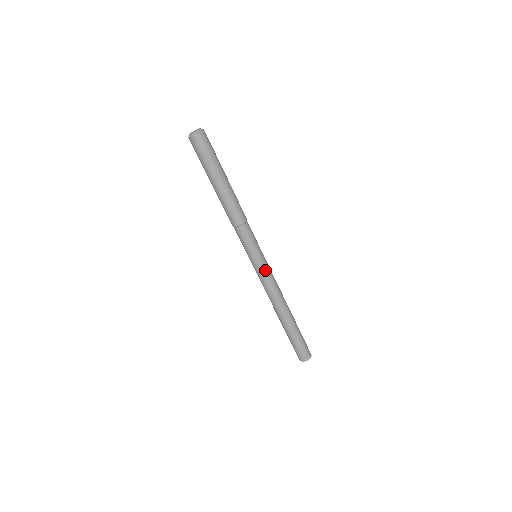
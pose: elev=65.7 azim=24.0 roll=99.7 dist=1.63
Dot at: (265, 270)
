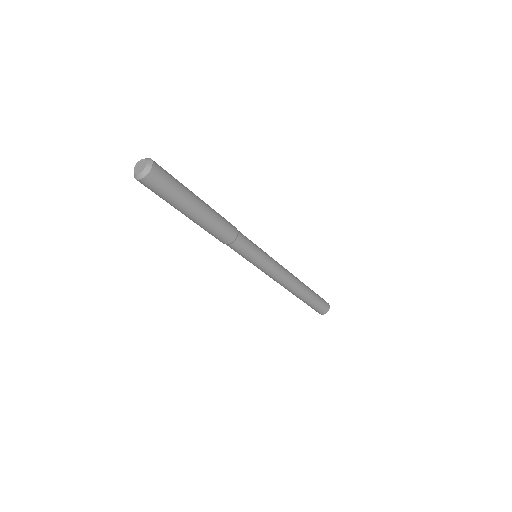
Dot at: (269, 269)
